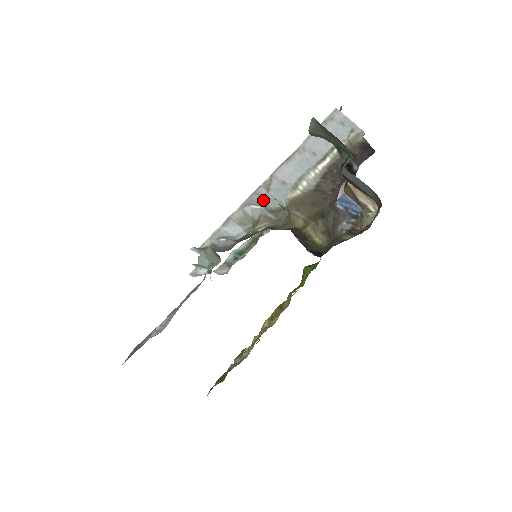
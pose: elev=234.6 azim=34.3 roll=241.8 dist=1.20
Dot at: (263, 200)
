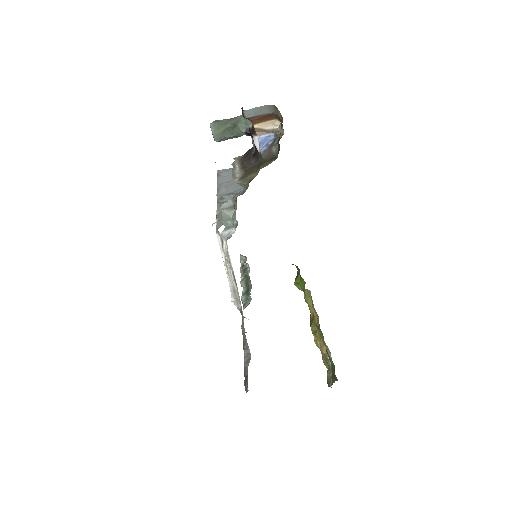
Dot at: (226, 201)
